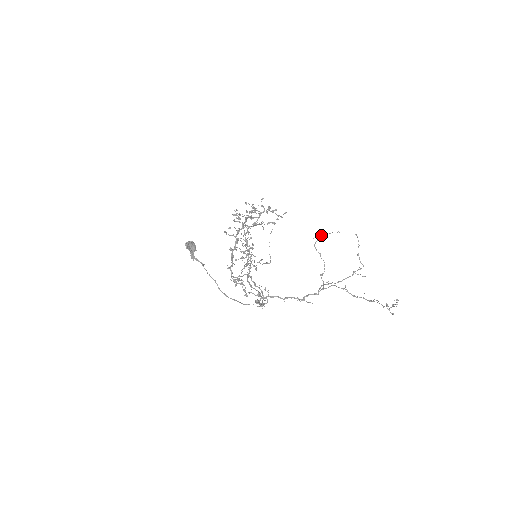
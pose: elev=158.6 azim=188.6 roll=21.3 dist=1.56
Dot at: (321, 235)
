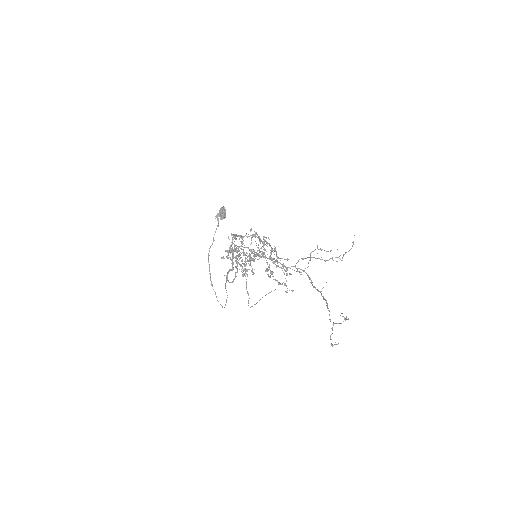
Dot at: occluded
